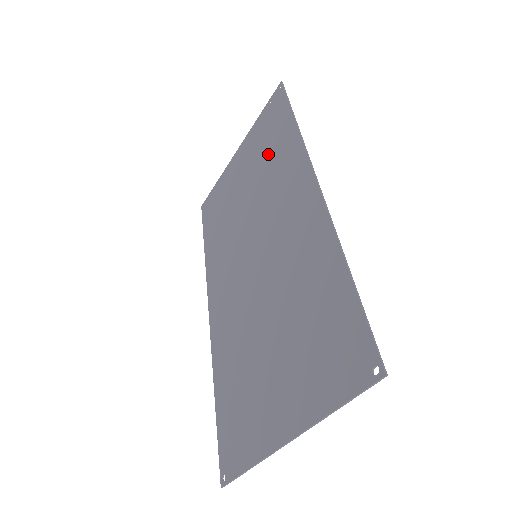
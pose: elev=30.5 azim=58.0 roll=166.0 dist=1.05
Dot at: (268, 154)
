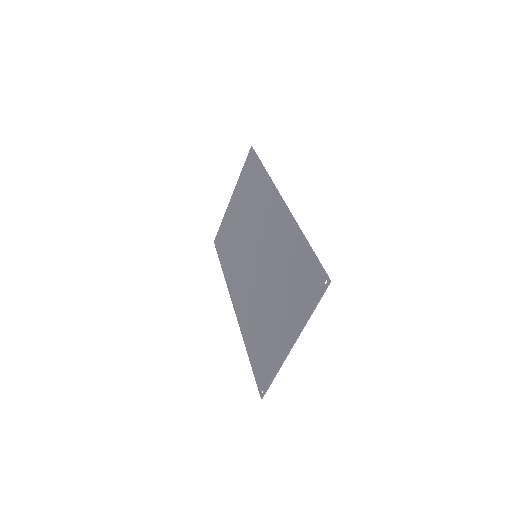
Dot at: (252, 193)
